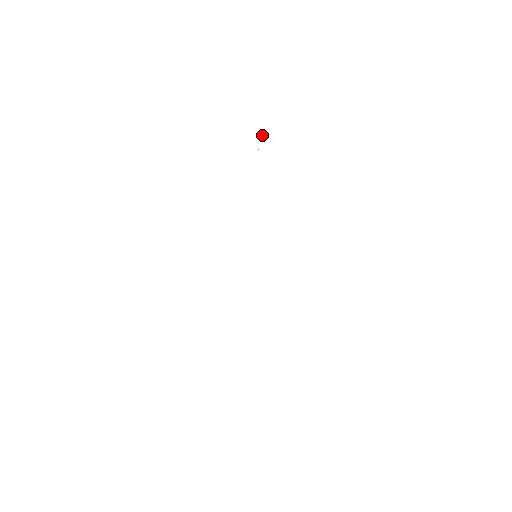
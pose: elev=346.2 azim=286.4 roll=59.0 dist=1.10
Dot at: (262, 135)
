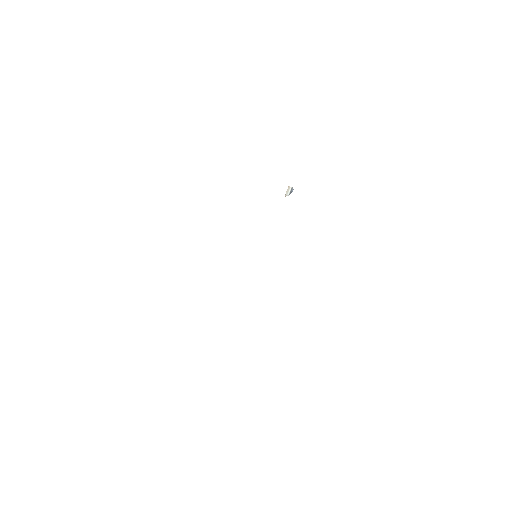
Dot at: occluded
